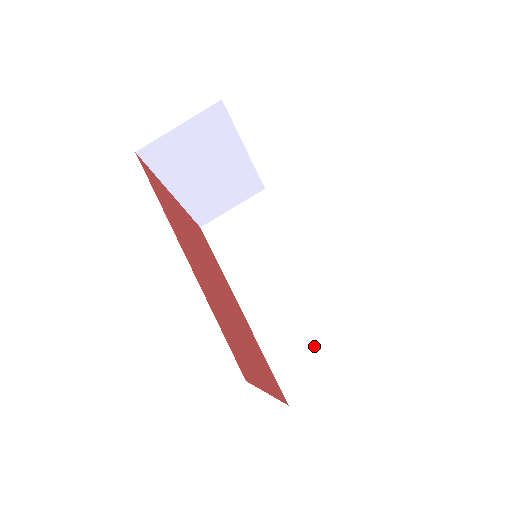
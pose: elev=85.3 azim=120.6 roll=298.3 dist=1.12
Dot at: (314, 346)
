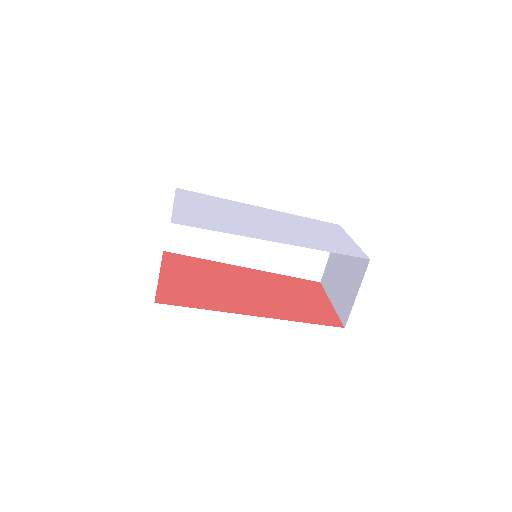
Dot at: occluded
